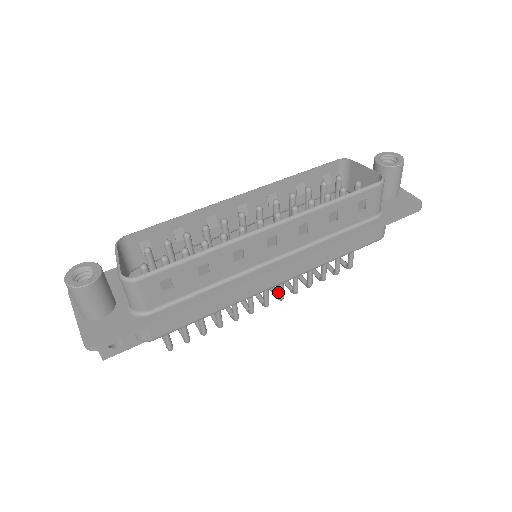
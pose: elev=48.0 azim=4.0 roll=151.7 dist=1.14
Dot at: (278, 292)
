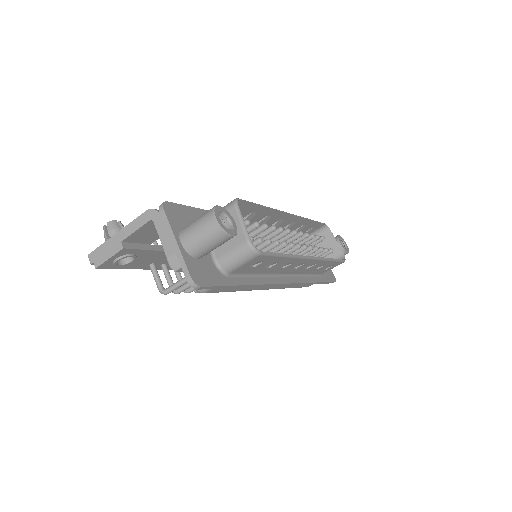
Dot at: occluded
